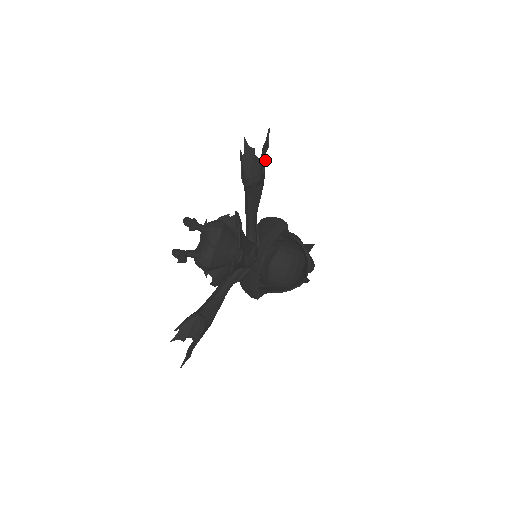
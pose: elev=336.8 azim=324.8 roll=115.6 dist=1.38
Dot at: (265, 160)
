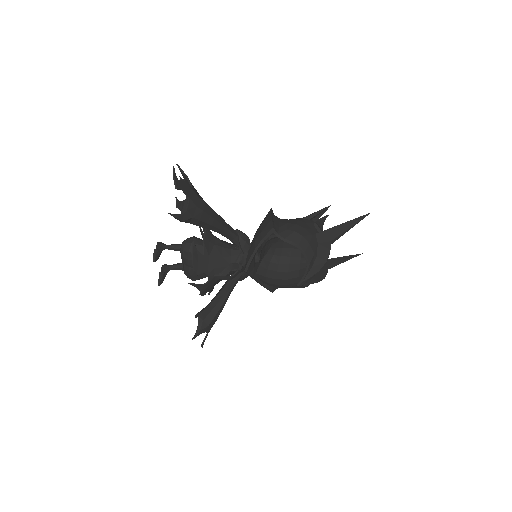
Dot at: (187, 196)
